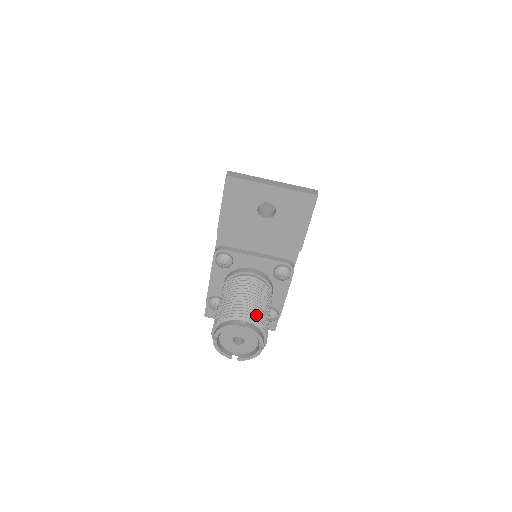
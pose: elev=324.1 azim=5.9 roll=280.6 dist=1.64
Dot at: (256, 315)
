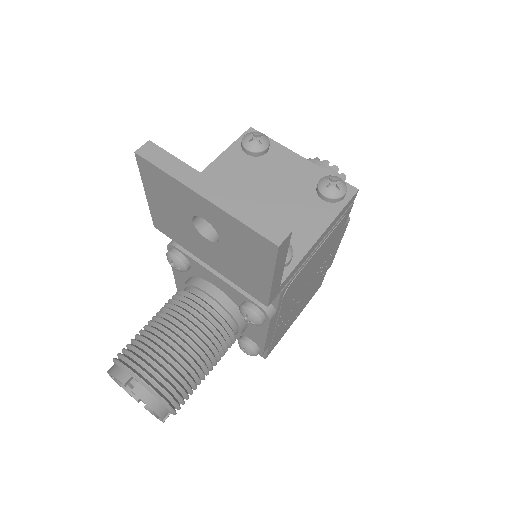
Dot at: (160, 377)
